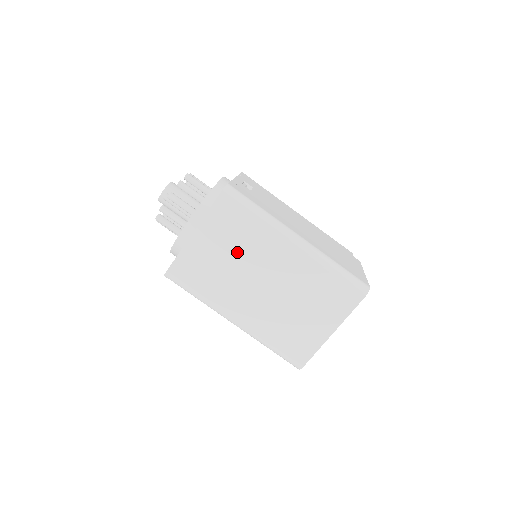
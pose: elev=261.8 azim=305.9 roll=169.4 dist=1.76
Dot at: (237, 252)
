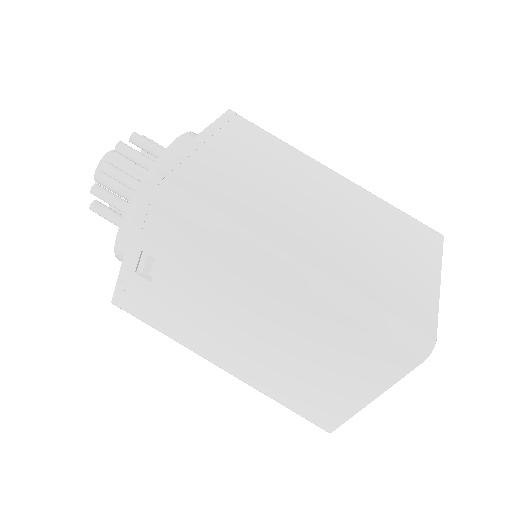
Dot at: (266, 167)
